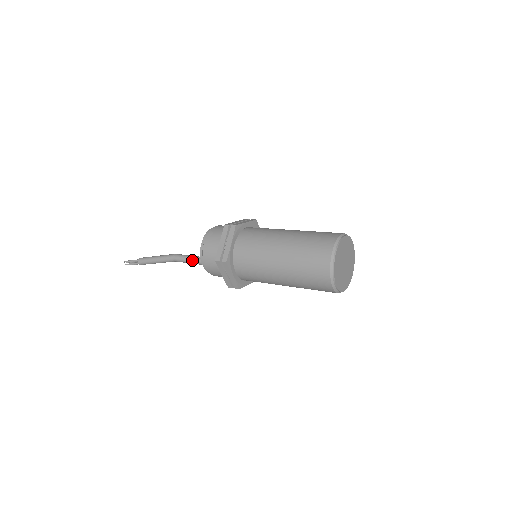
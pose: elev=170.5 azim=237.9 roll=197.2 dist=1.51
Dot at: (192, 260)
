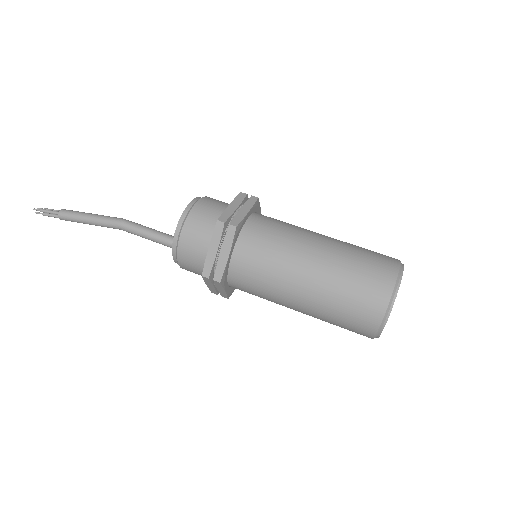
Dot at: (152, 238)
